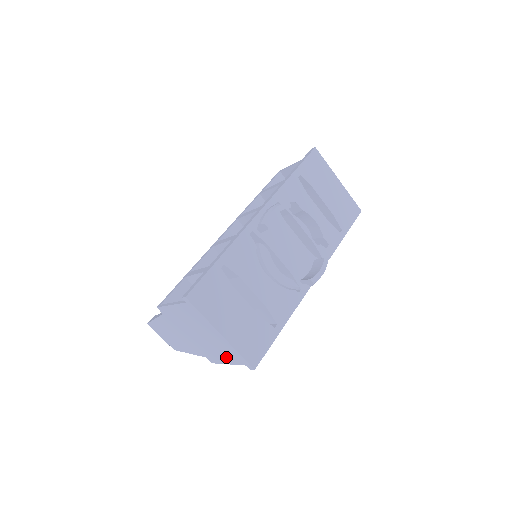
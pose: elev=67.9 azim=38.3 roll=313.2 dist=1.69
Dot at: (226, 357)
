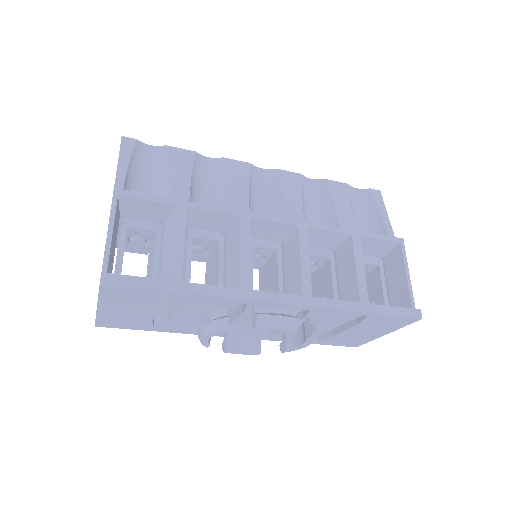
Dot at: occluded
